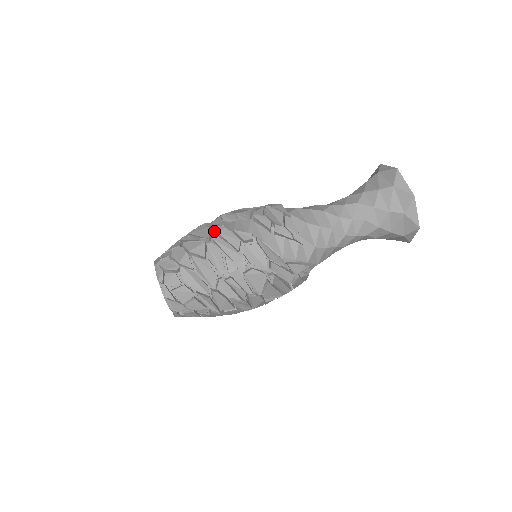
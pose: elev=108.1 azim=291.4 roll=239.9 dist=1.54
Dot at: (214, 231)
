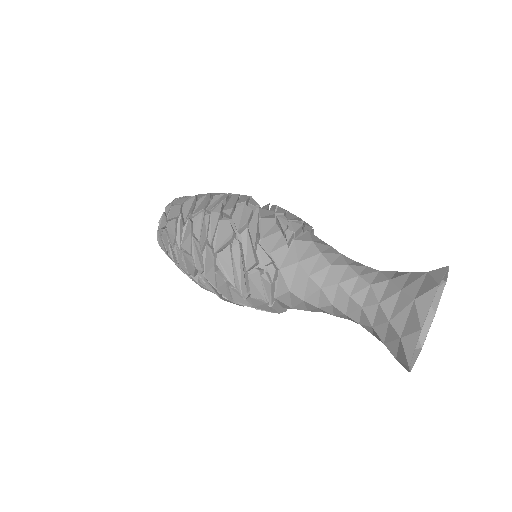
Dot at: occluded
